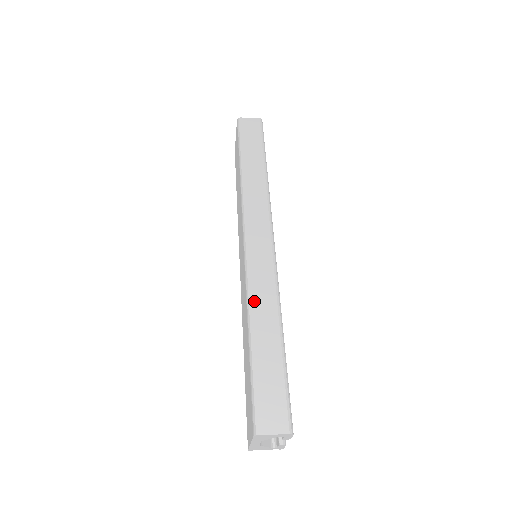
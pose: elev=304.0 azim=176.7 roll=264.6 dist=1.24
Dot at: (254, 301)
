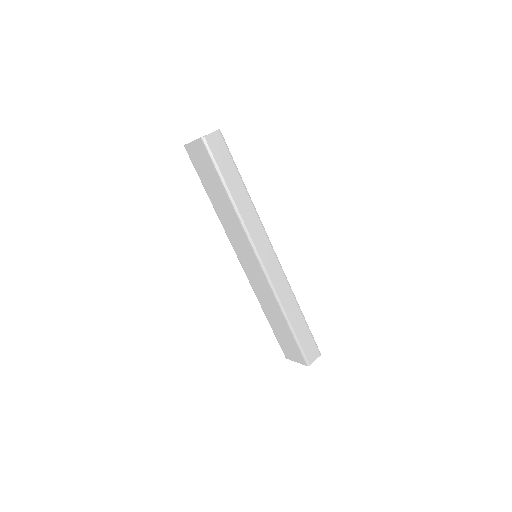
Dot at: (282, 301)
